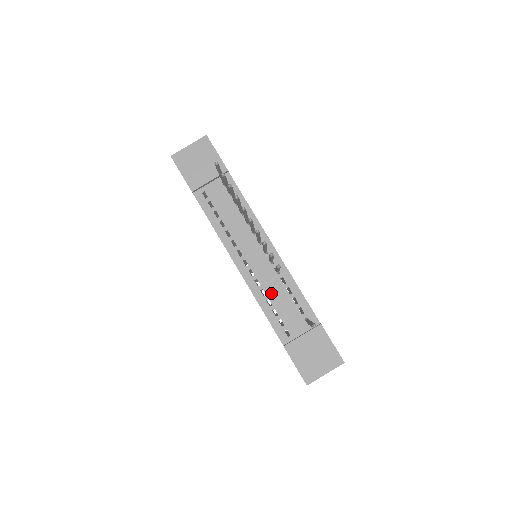
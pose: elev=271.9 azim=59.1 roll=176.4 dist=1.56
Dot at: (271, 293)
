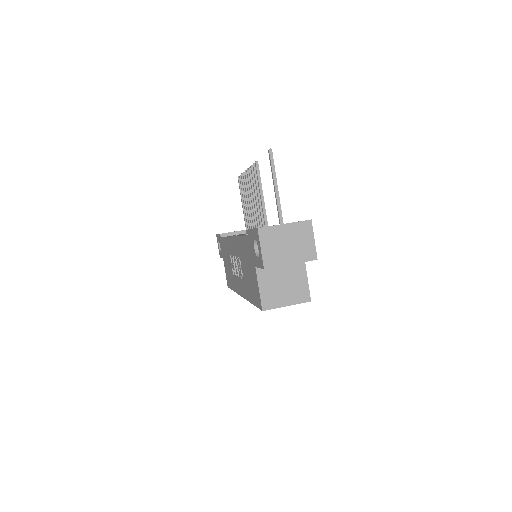
Dot at: occluded
